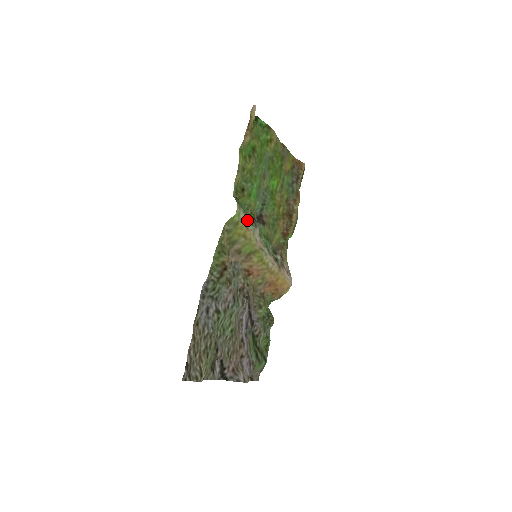
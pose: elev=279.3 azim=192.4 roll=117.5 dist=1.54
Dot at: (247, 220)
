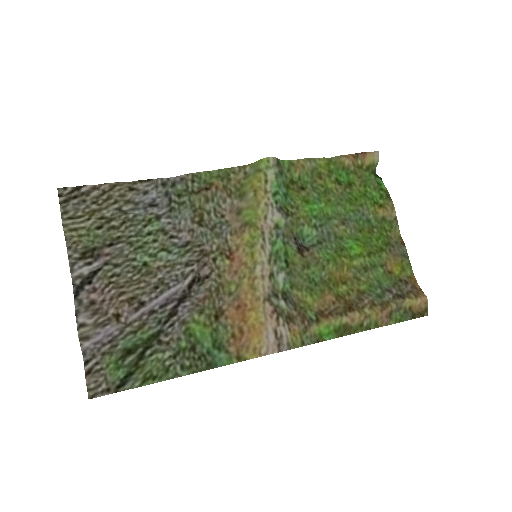
Dot at: (274, 188)
